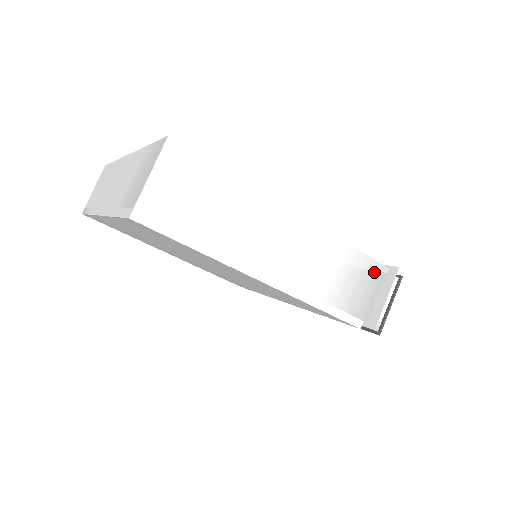
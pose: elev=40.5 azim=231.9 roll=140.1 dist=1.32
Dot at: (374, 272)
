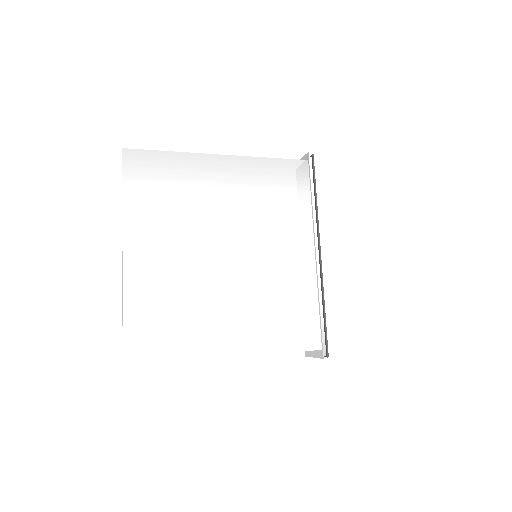
Dot at: occluded
